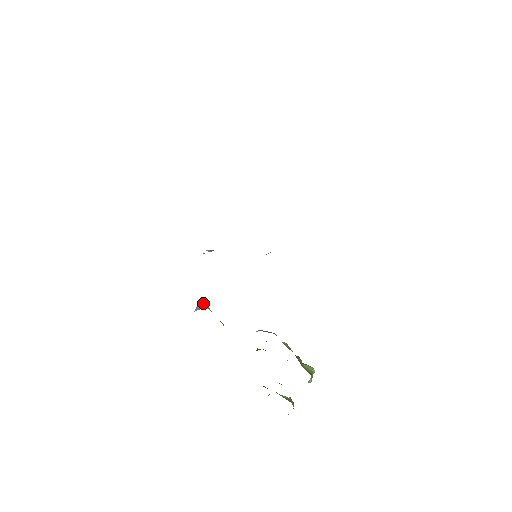
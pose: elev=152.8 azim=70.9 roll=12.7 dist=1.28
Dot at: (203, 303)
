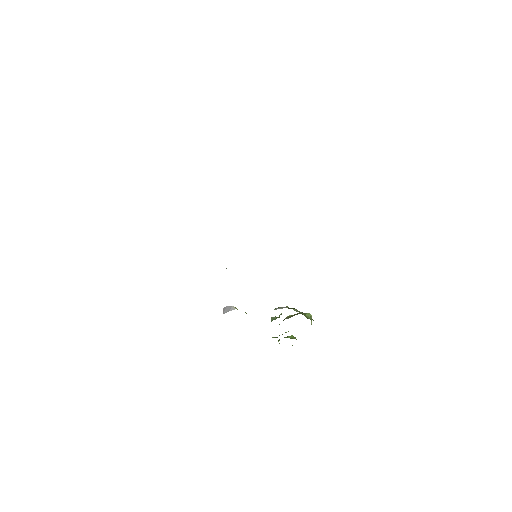
Dot at: (229, 306)
